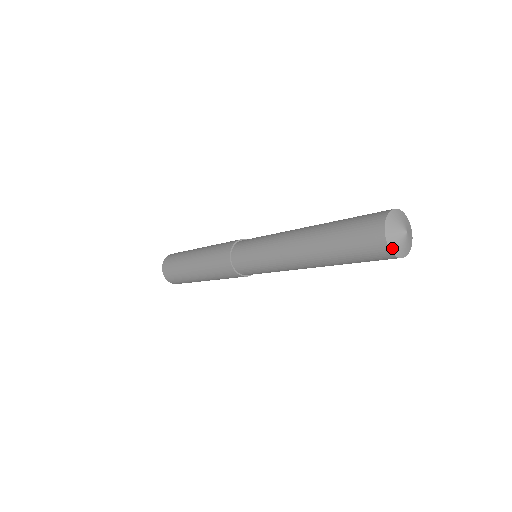
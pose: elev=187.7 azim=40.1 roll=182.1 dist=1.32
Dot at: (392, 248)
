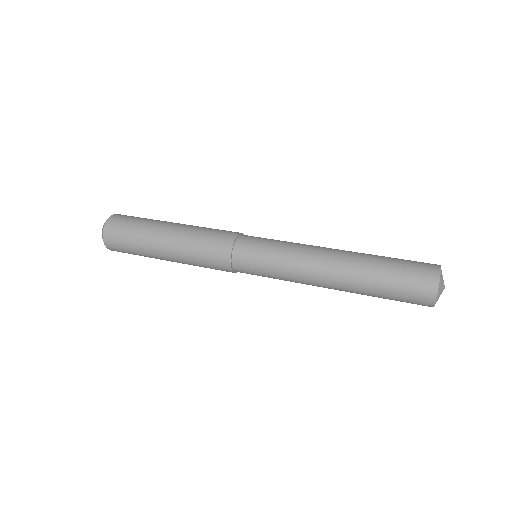
Dot at: (436, 301)
